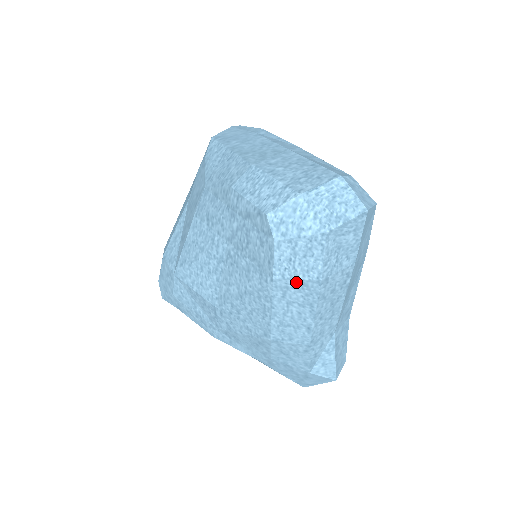
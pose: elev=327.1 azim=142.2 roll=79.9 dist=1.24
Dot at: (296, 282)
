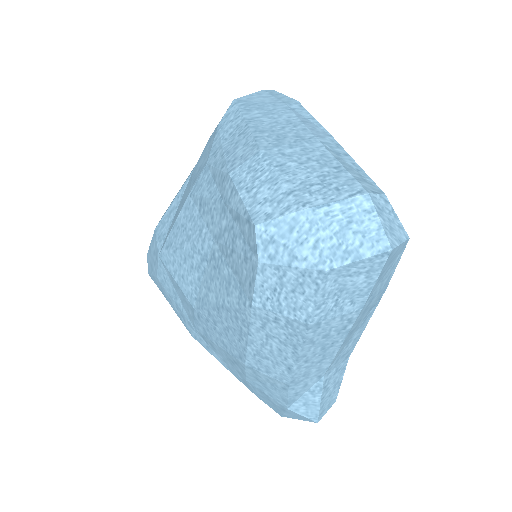
Dot at: (279, 317)
